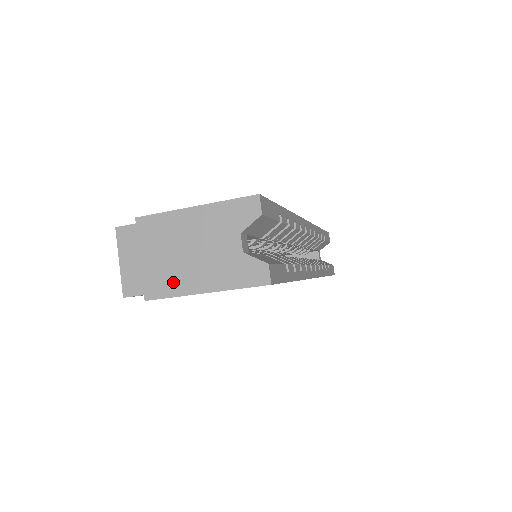
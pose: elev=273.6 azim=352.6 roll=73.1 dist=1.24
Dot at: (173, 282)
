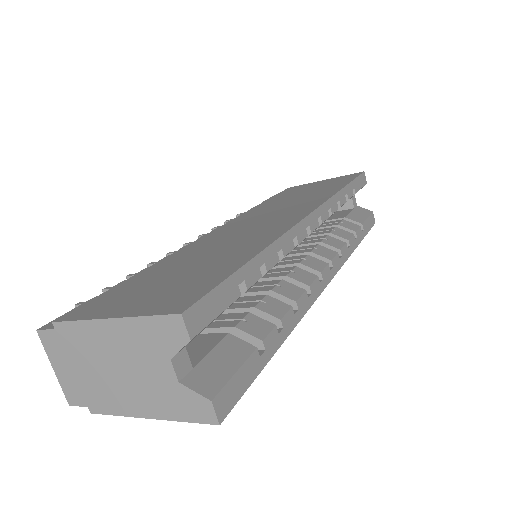
Dot at: (112, 400)
